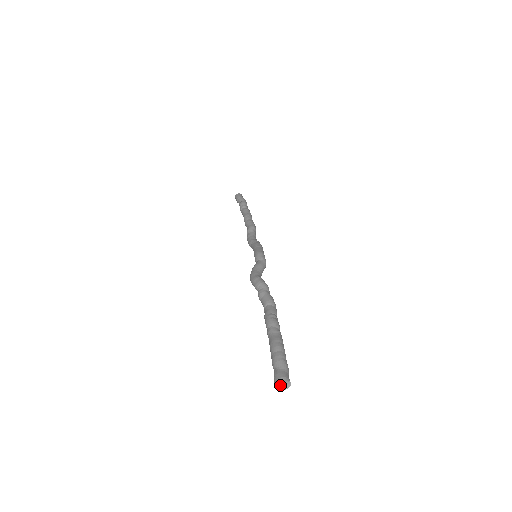
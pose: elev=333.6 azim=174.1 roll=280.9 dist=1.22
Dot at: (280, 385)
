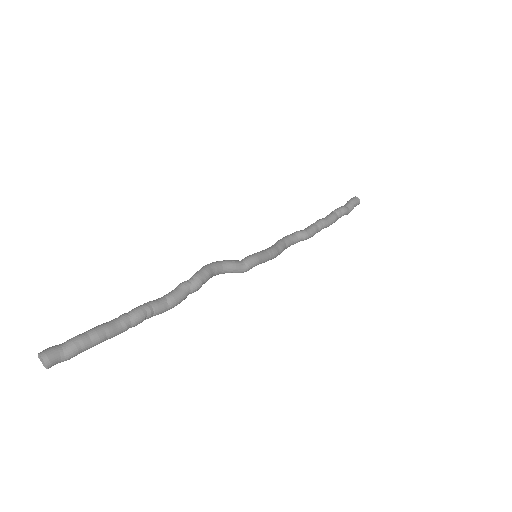
Dot at: (42, 358)
